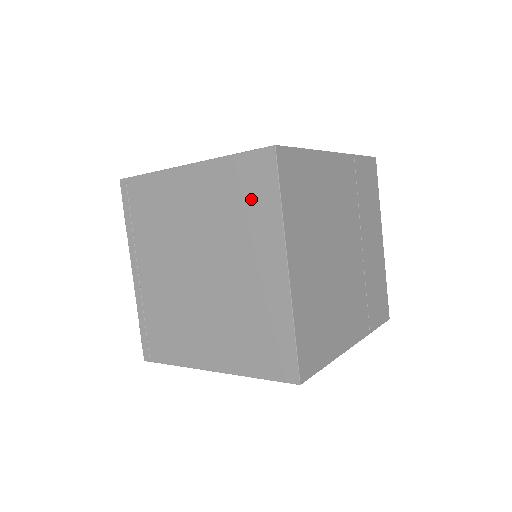
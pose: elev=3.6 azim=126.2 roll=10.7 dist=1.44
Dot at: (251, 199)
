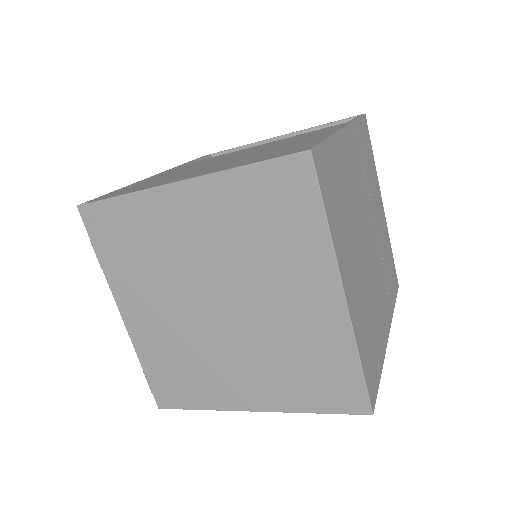
Dot at: (283, 219)
